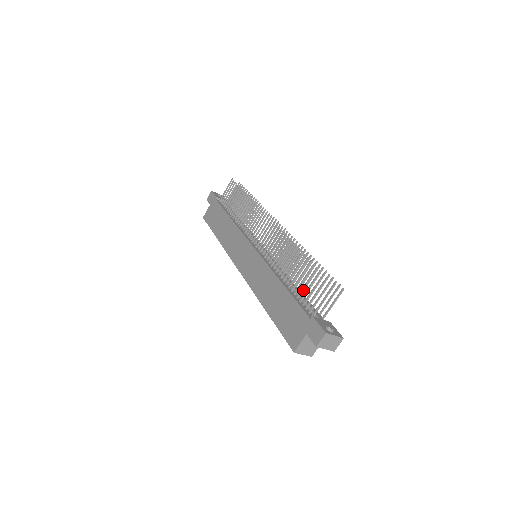
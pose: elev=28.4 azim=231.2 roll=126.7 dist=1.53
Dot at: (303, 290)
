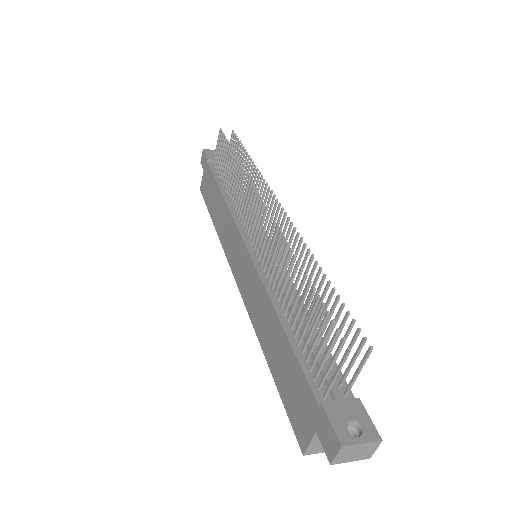
Dot at: (316, 329)
